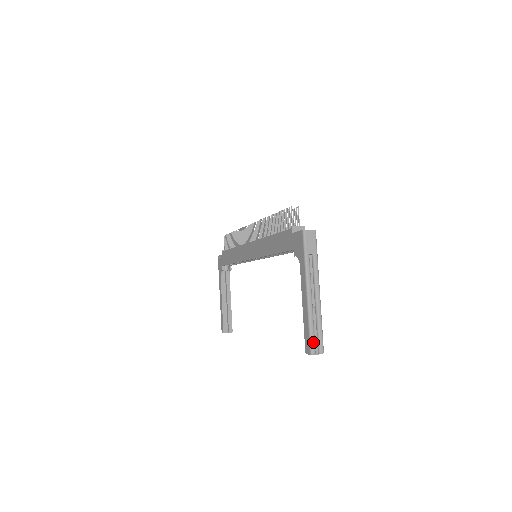
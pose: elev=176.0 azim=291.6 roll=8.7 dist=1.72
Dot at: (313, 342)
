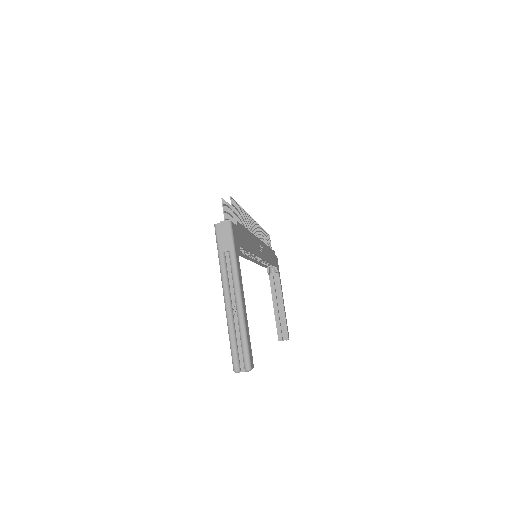
Dot at: (234, 357)
